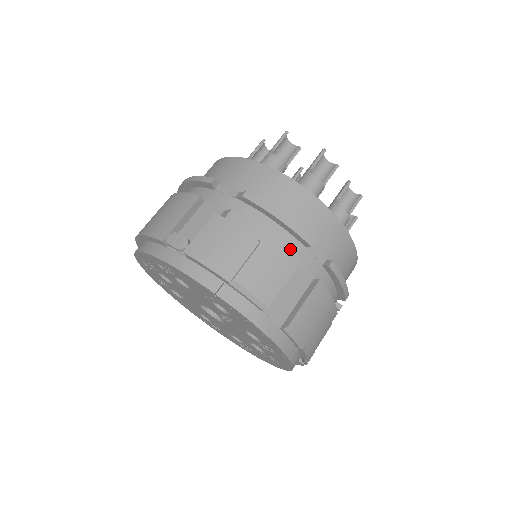
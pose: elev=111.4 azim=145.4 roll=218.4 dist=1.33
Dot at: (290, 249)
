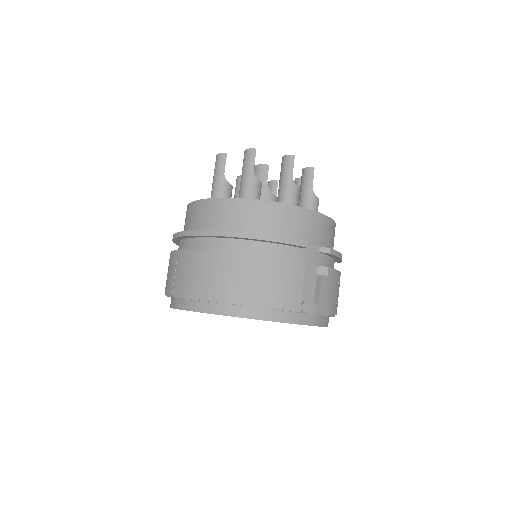
Dot at: occluded
